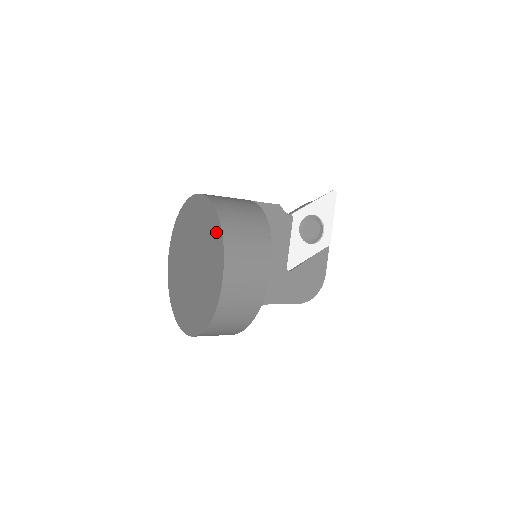
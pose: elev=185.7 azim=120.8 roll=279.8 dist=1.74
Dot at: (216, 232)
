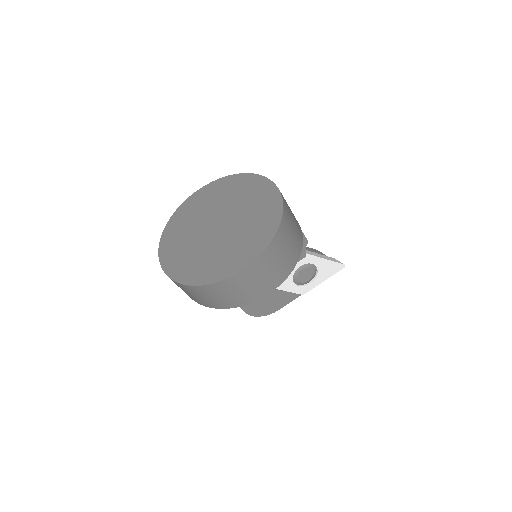
Dot at: (266, 233)
